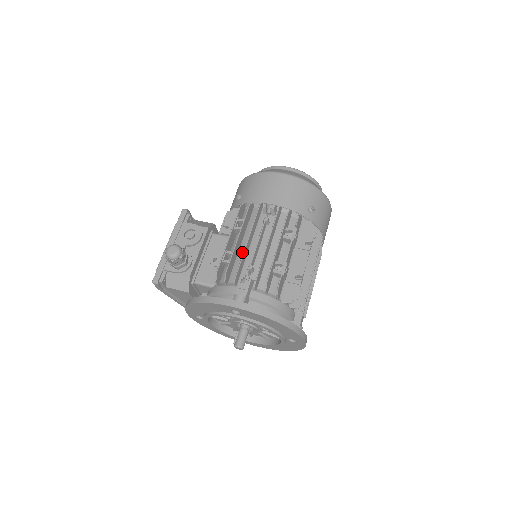
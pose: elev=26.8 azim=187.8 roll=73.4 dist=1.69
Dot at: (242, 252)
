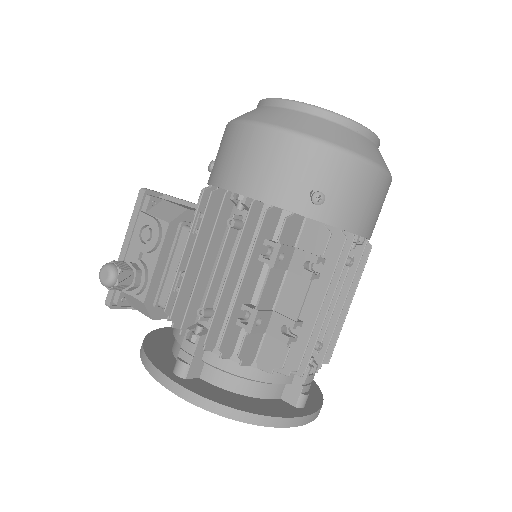
Dot at: occluded
